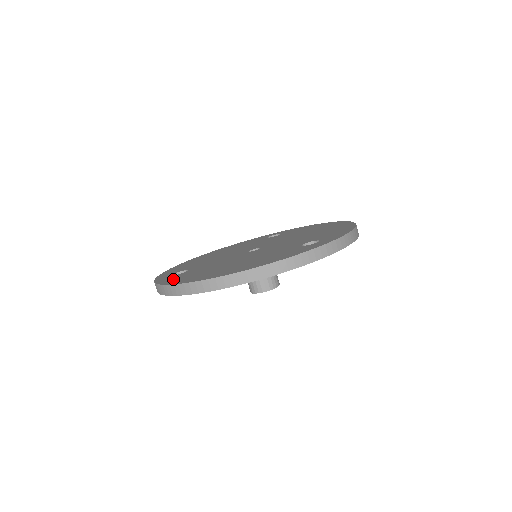
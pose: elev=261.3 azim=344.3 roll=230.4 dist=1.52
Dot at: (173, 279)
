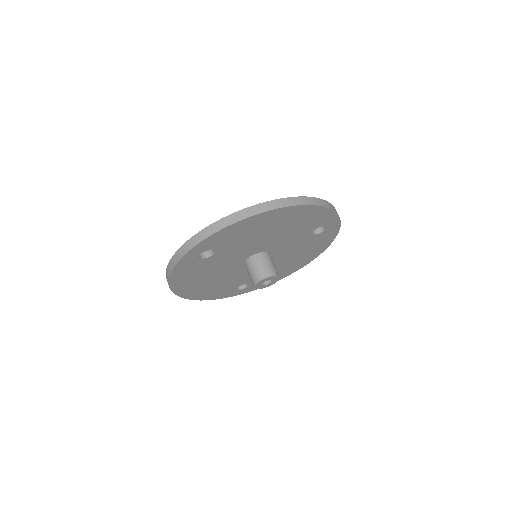
Dot at: occluded
